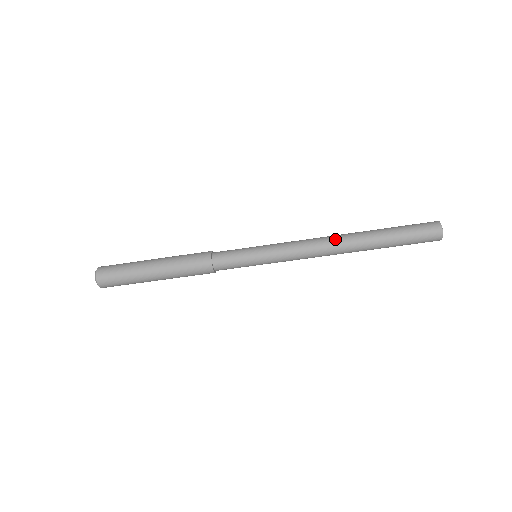
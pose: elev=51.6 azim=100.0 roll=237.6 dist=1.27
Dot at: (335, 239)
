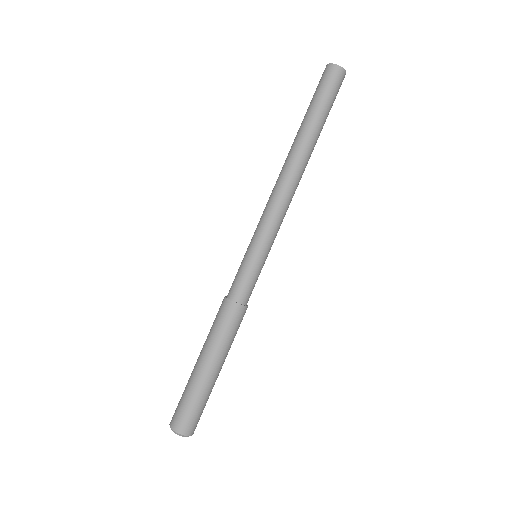
Dot at: (283, 168)
